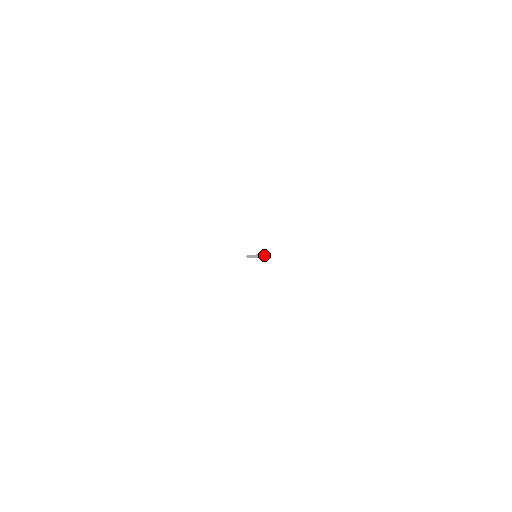
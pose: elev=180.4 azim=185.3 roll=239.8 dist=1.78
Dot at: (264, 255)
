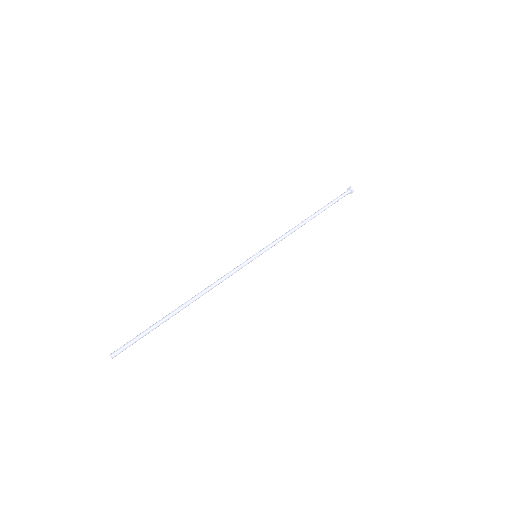
Dot at: (159, 320)
